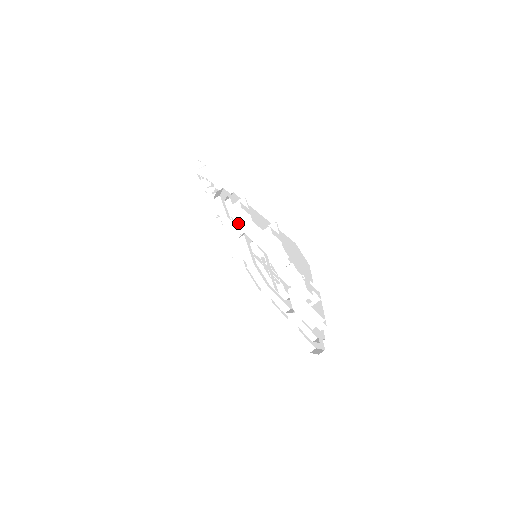
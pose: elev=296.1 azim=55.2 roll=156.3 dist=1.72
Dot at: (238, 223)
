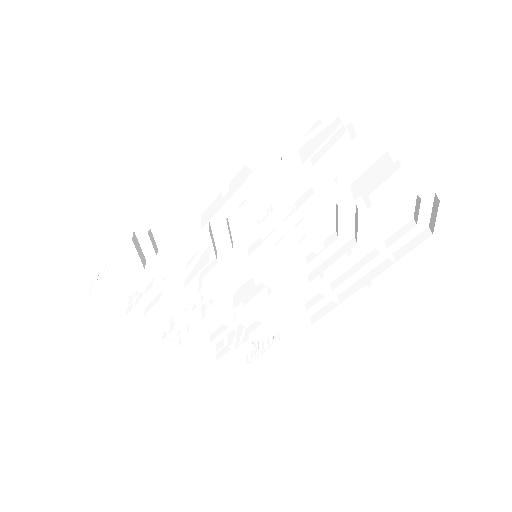
Dot at: occluded
